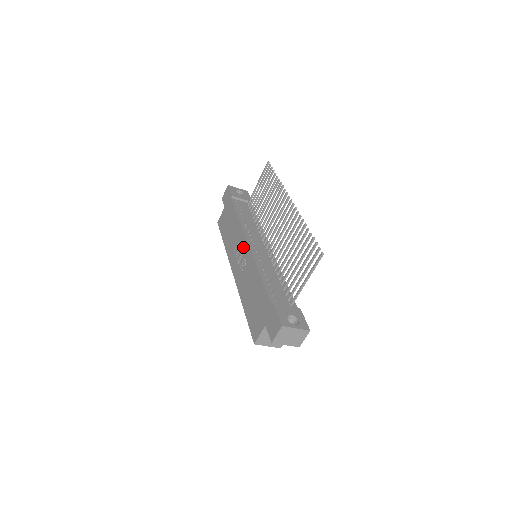
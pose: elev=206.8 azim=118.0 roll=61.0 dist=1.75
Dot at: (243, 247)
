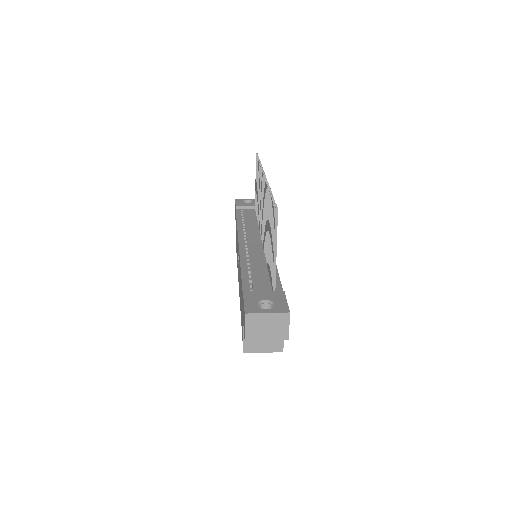
Dot at: (238, 250)
